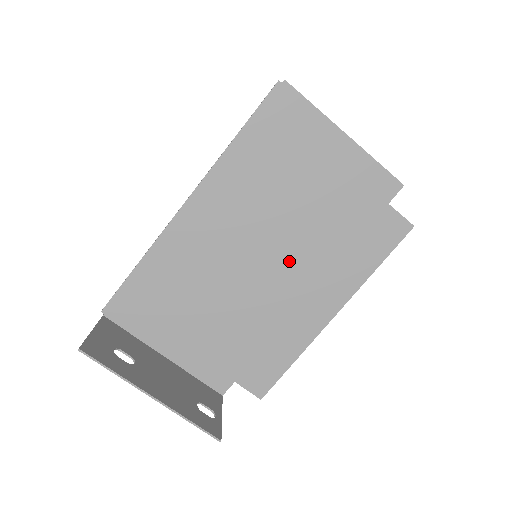
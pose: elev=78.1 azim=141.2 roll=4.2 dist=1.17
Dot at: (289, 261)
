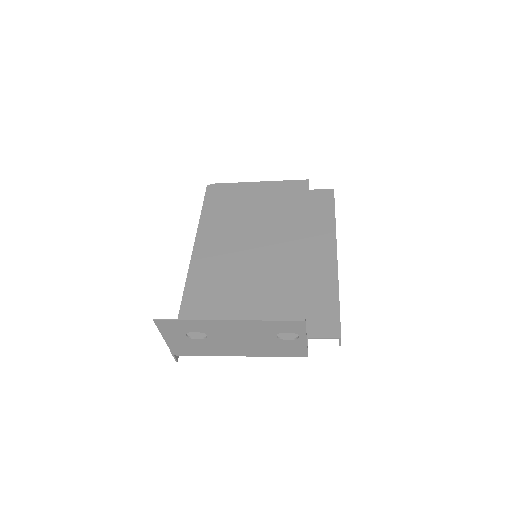
Dot at: (278, 245)
